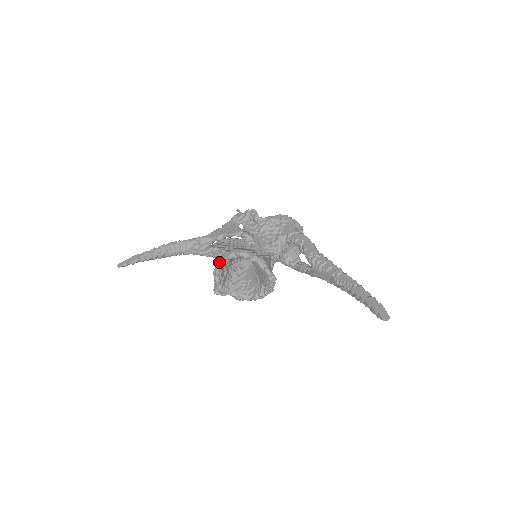
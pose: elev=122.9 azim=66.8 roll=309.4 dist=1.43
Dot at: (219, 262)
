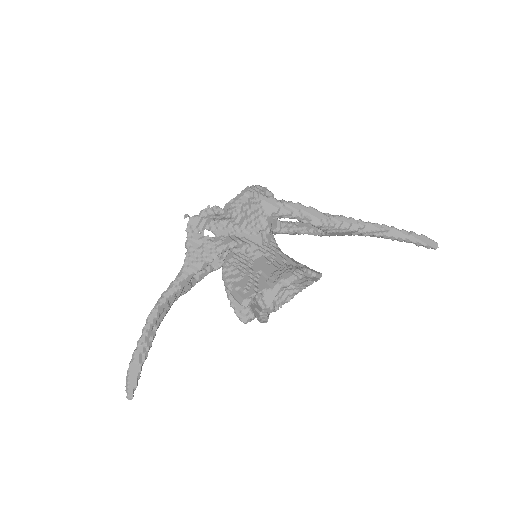
Dot at: (268, 306)
